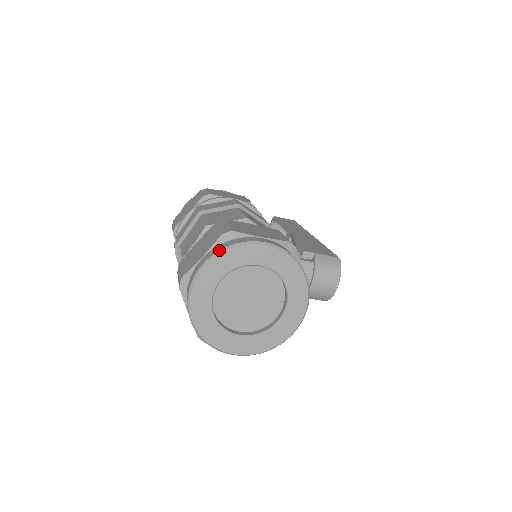
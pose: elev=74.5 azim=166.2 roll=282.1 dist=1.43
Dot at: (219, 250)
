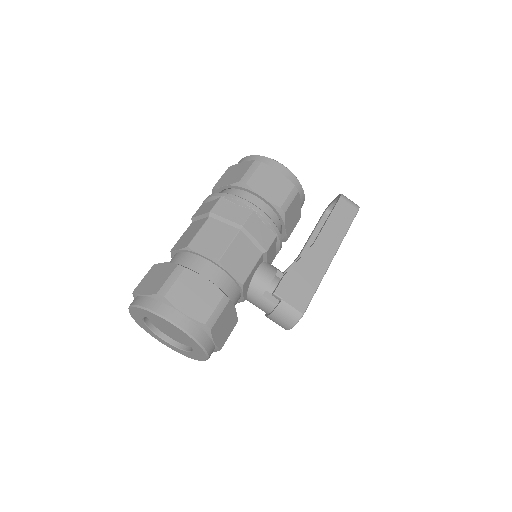
Dot at: (145, 307)
